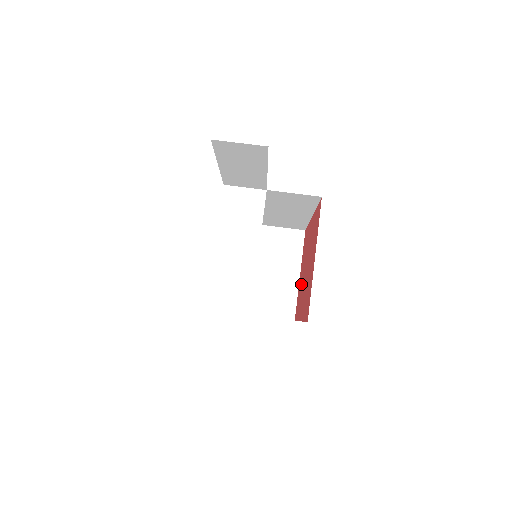
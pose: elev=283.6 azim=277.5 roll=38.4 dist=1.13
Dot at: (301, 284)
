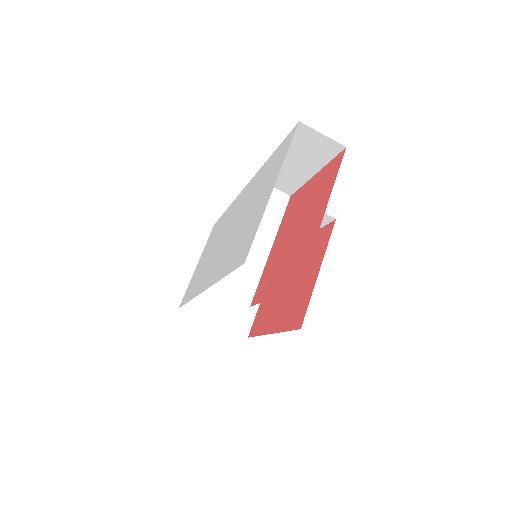
Dot at: (270, 301)
